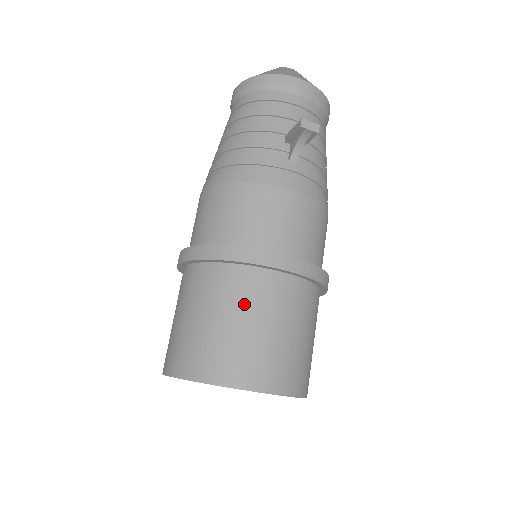
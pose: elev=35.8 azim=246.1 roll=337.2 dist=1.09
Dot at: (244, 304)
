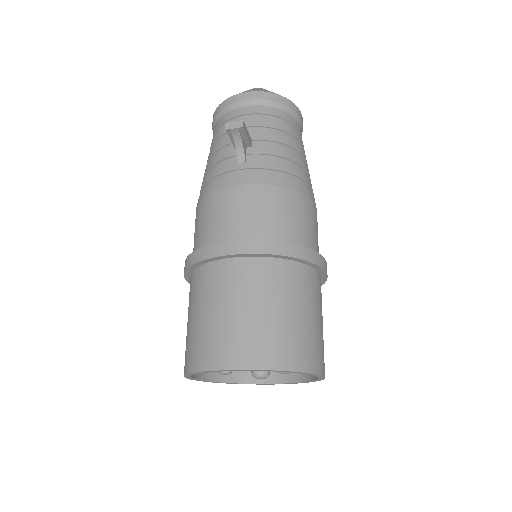
Dot at: (212, 295)
